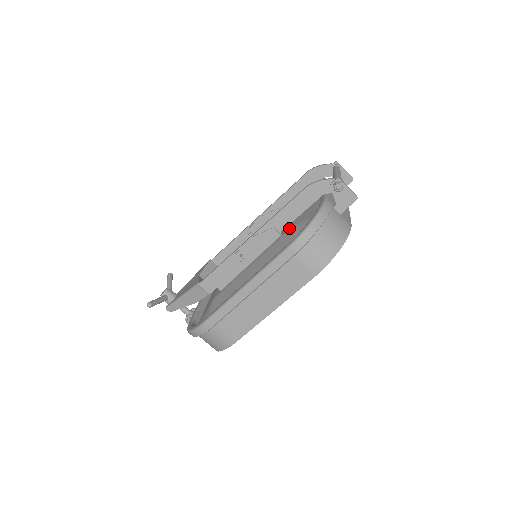
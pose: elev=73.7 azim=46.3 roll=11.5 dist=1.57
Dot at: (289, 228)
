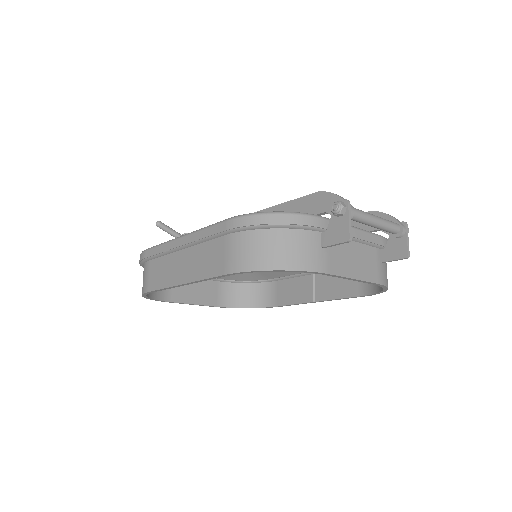
Dot at: occluded
